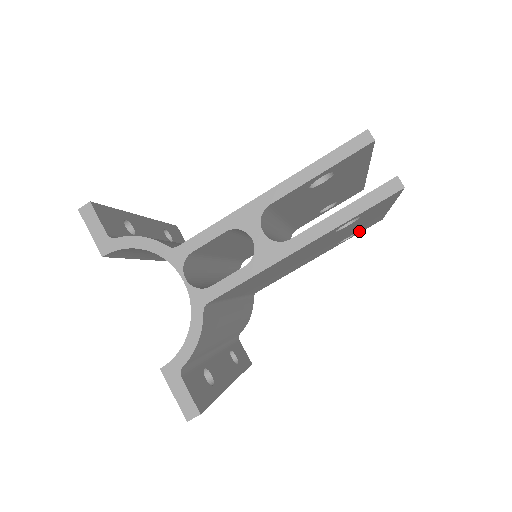
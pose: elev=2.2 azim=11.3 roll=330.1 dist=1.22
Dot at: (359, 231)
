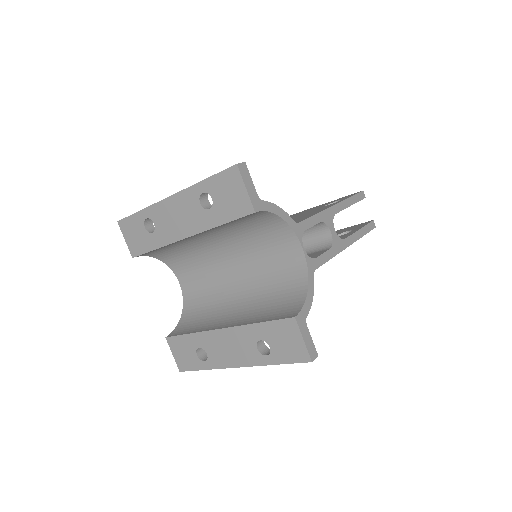
Dot at: occluded
